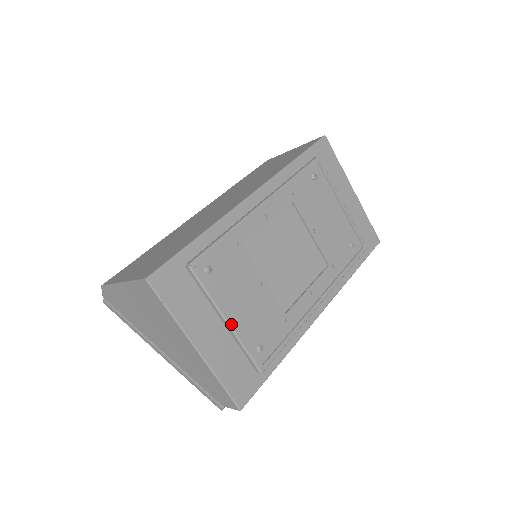
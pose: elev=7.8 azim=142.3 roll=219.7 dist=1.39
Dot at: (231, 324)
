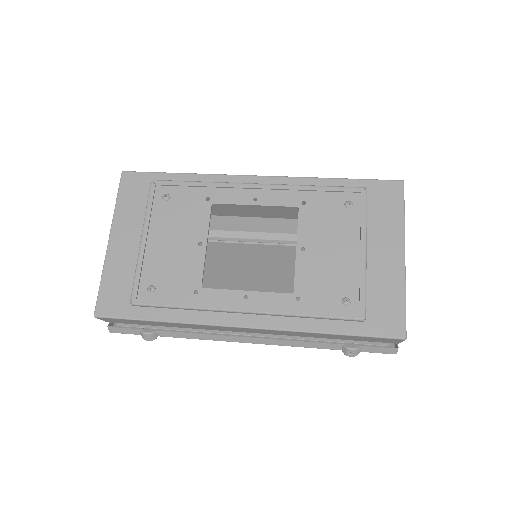
Dot at: (143, 244)
